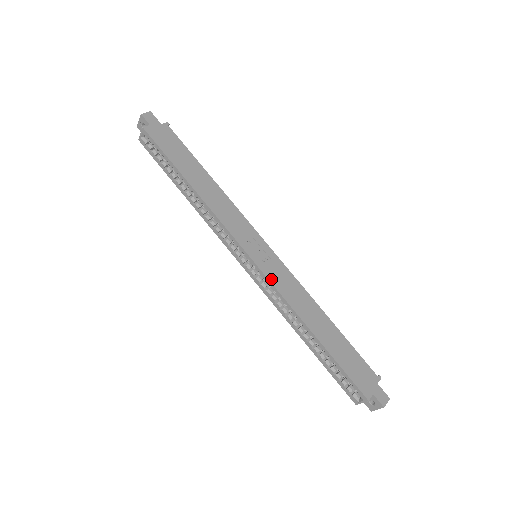
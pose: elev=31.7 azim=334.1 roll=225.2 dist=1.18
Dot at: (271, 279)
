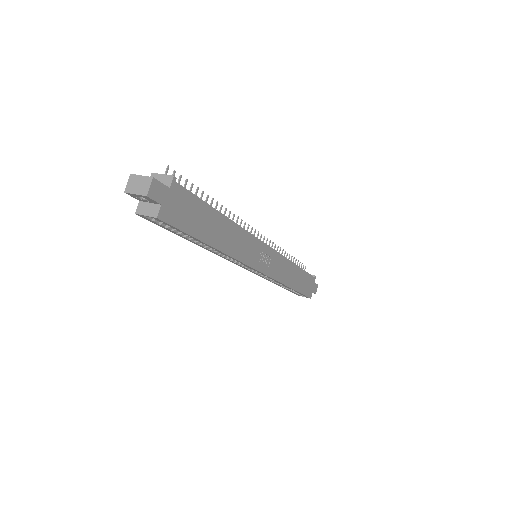
Dot at: (272, 275)
